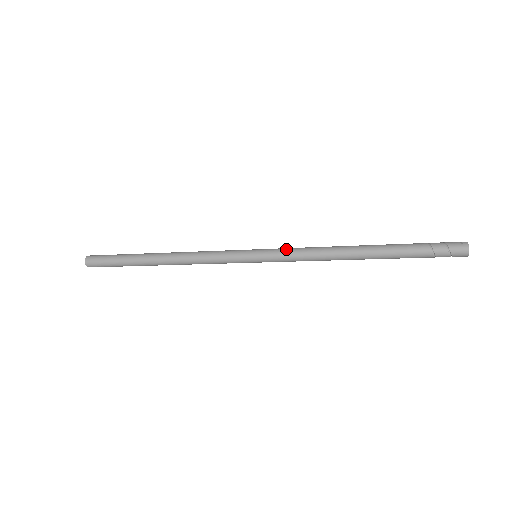
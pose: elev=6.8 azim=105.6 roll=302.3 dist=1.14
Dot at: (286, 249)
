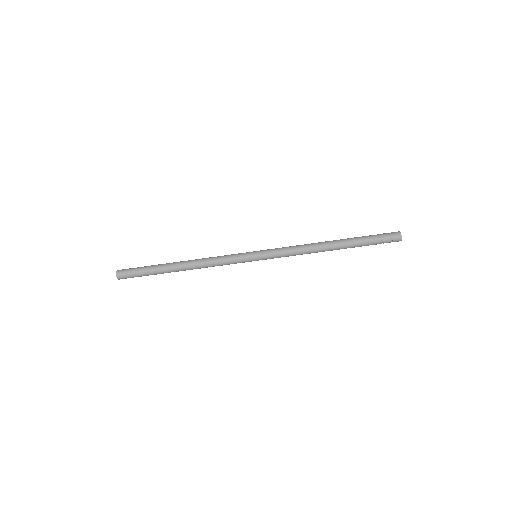
Dot at: (278, 248)
